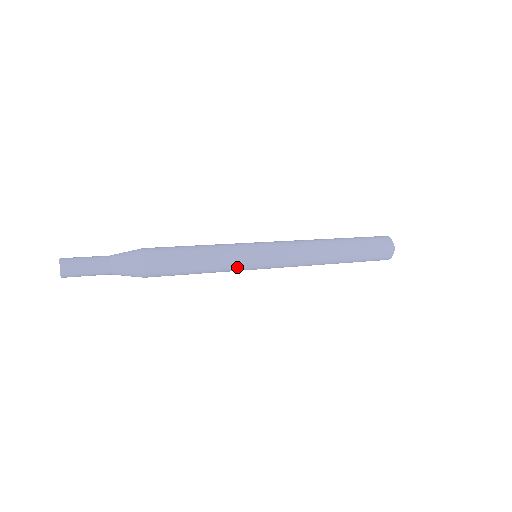
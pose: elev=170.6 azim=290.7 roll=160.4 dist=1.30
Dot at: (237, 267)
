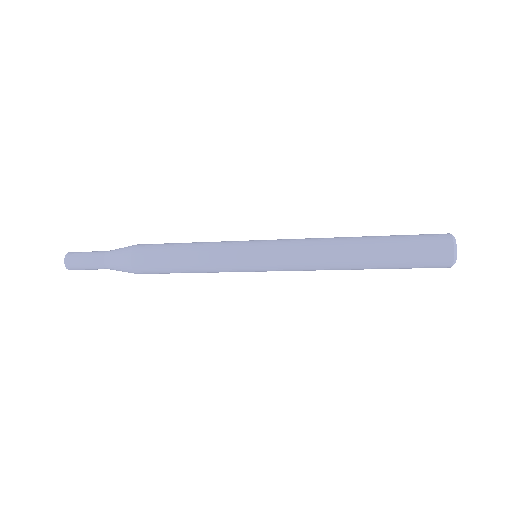
Dot at: (226, 257)
